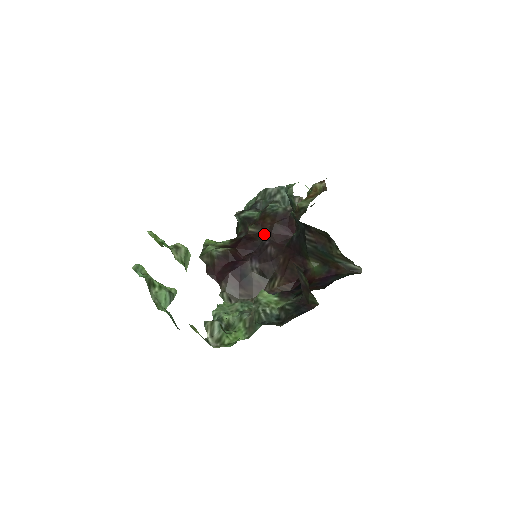
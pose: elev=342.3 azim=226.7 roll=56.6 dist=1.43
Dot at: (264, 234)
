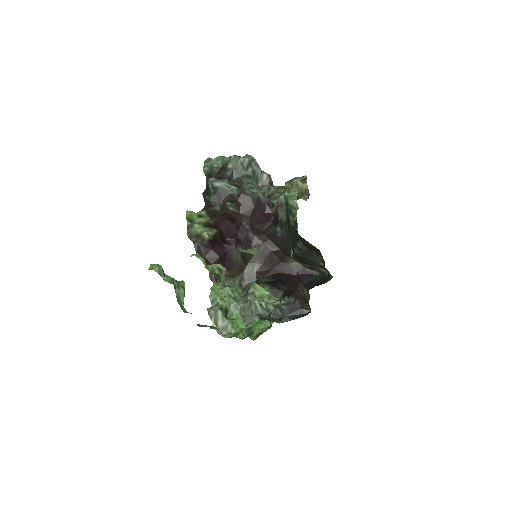
Dot at: (243, 216)
